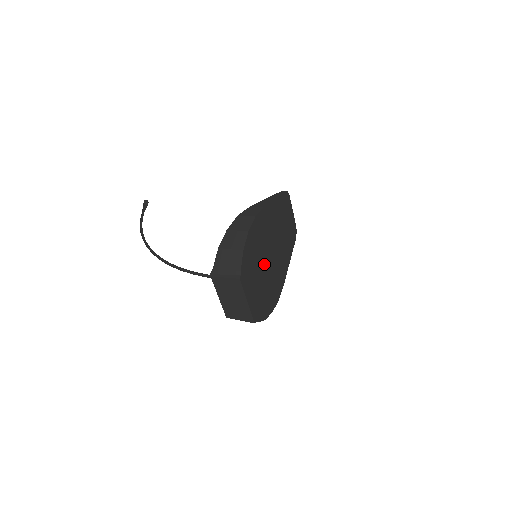
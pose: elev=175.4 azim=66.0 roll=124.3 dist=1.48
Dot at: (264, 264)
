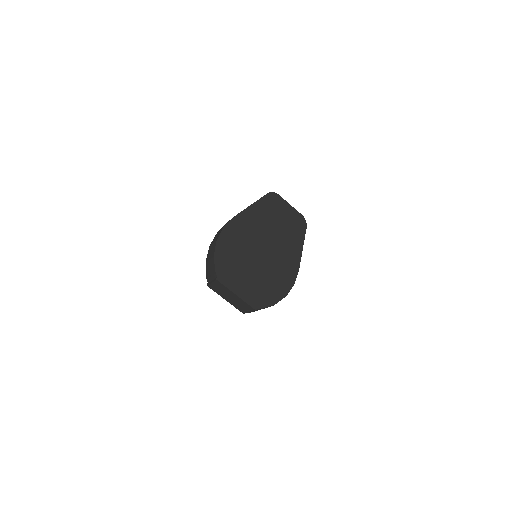
Dot at: (254, 260)
